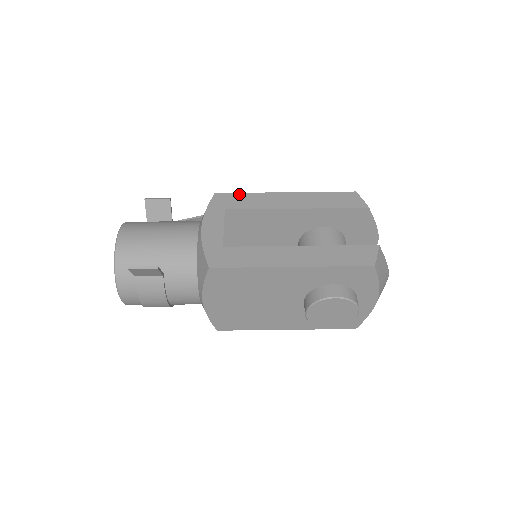
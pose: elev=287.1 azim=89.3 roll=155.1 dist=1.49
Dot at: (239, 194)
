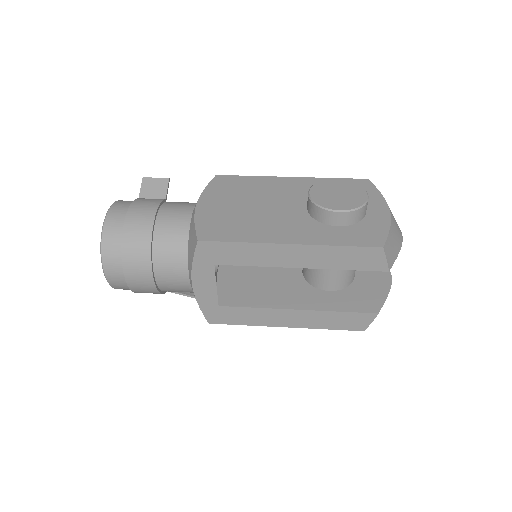
Dot at: occluded
